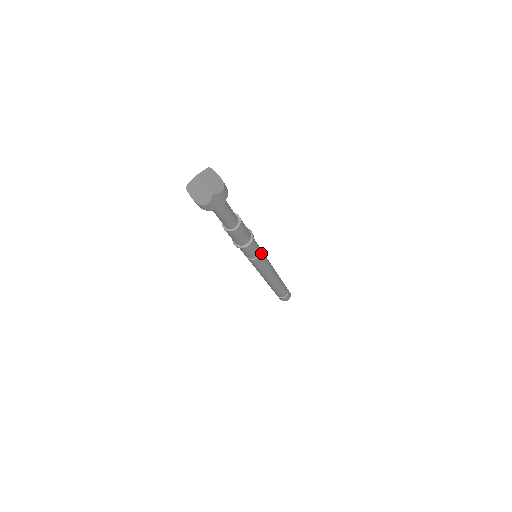
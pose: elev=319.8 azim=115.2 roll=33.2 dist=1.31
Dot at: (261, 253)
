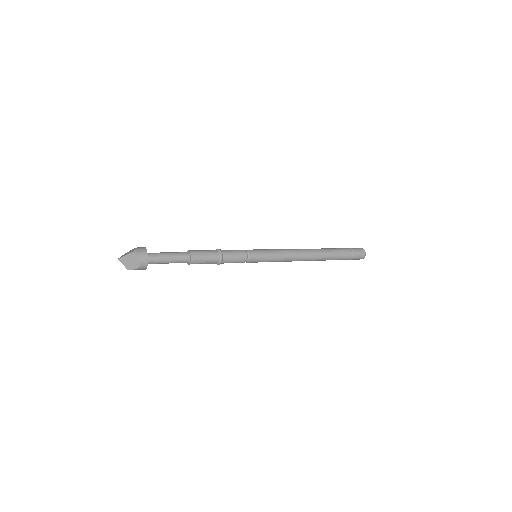
Dot at: (250, 261)
